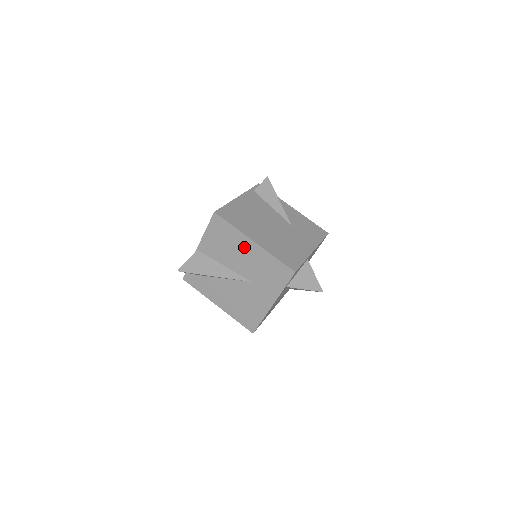
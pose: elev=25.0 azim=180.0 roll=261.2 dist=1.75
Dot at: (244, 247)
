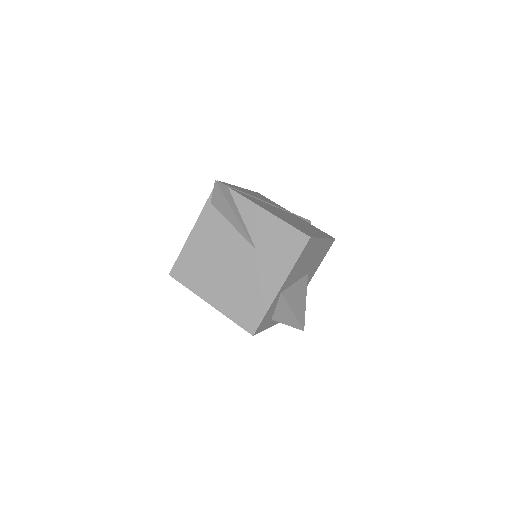
Dot at: occluded
